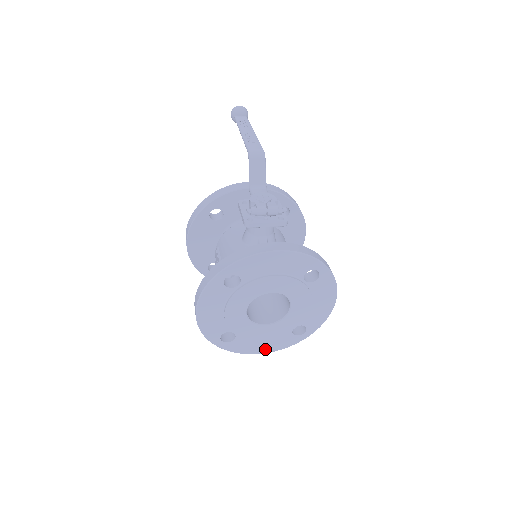
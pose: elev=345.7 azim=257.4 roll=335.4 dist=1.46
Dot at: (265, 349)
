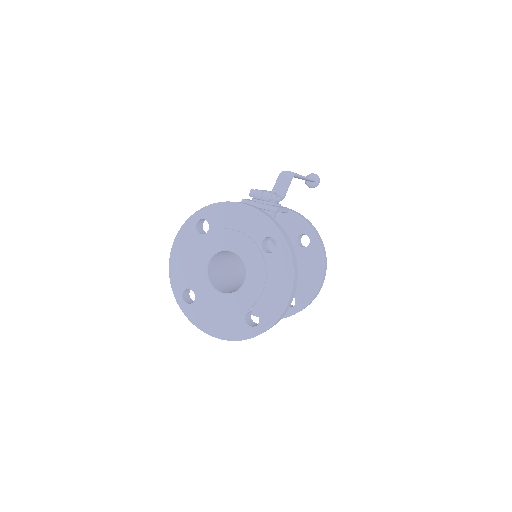
Dot at: (218, 331)
